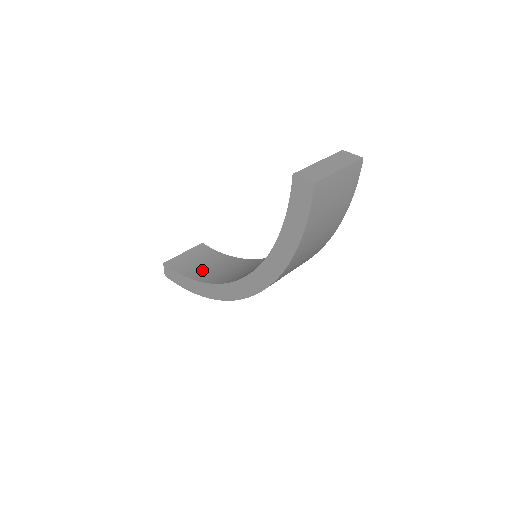
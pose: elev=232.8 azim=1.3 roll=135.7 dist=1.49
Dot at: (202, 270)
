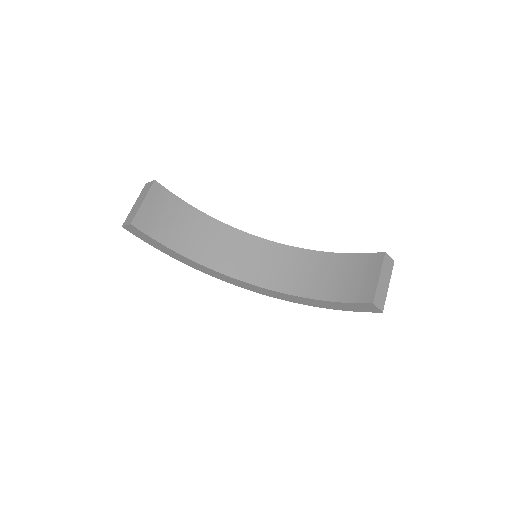
Dot at: (176, 234)
